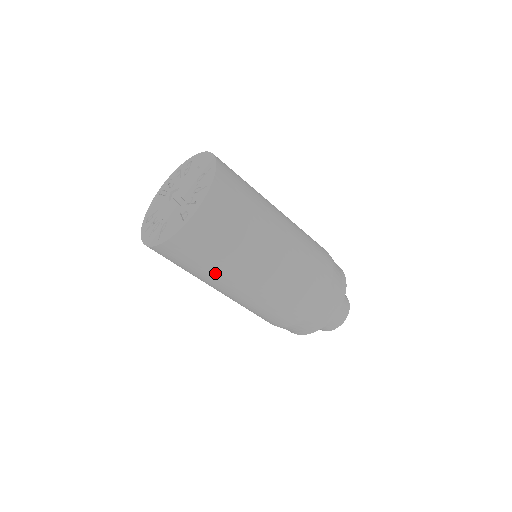
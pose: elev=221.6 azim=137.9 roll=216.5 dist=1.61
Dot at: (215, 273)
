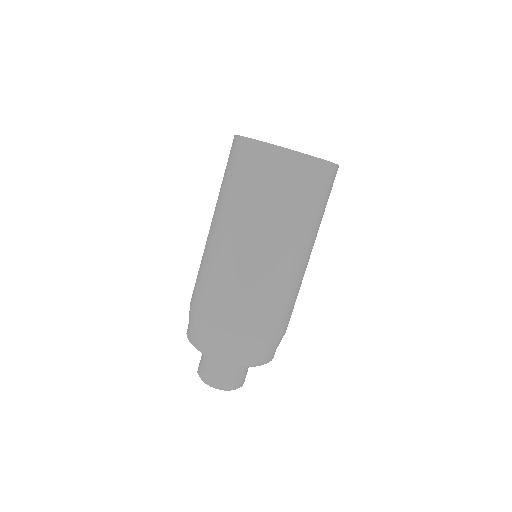
Dot at: (245, 206)
